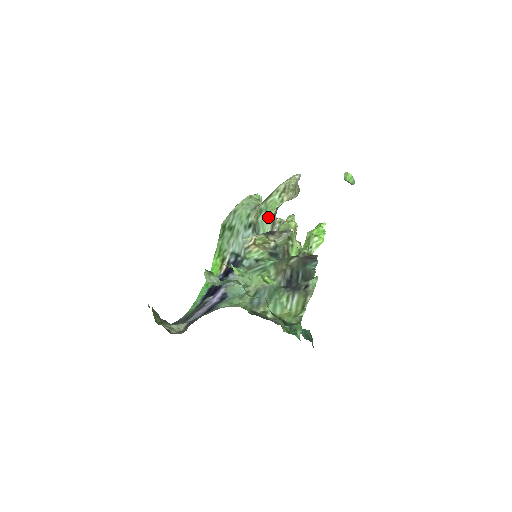
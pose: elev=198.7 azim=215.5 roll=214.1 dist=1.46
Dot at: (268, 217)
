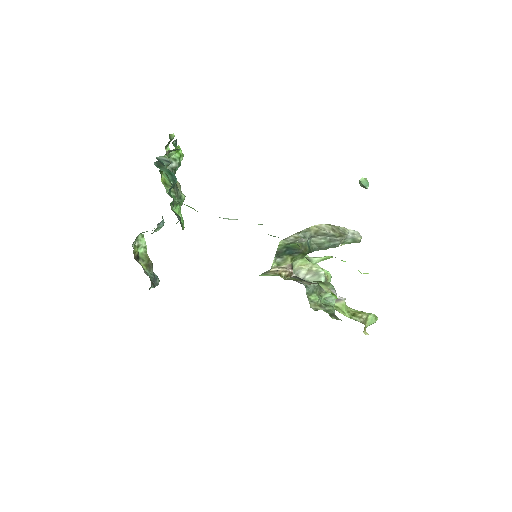
Dot at: occluded
